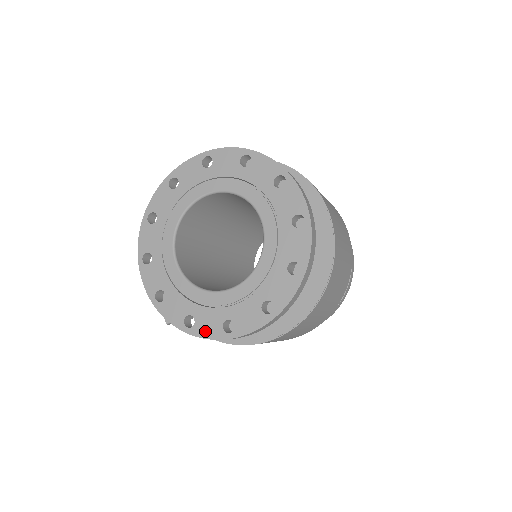
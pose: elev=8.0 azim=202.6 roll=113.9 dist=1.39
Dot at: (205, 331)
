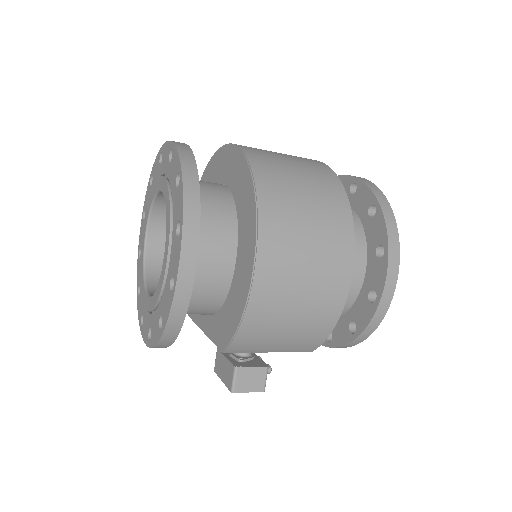
Dot at: (166, 313)
